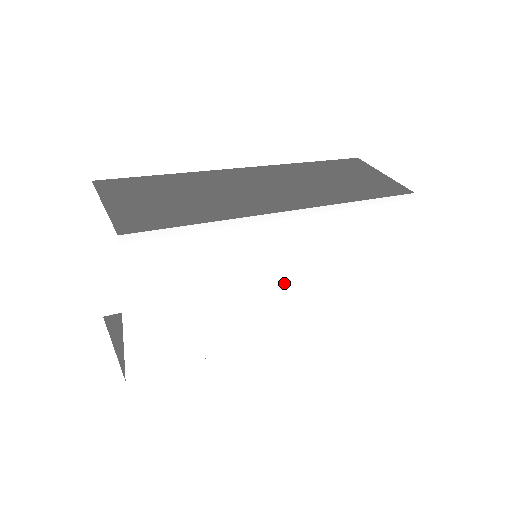
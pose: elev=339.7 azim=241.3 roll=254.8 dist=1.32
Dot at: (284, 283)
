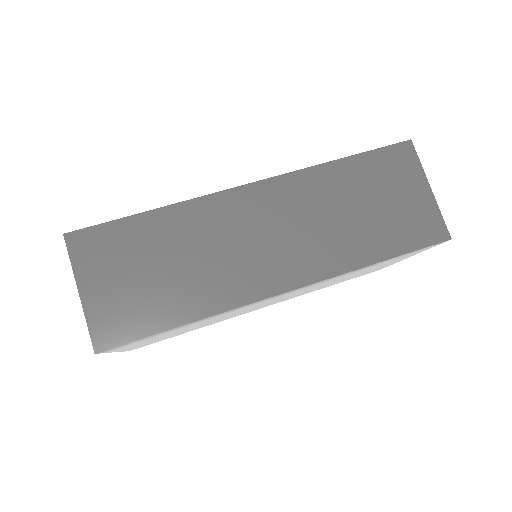
Dot at: (278, 299)
